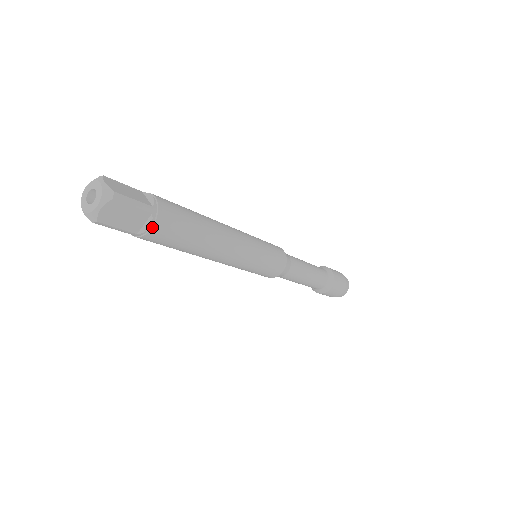
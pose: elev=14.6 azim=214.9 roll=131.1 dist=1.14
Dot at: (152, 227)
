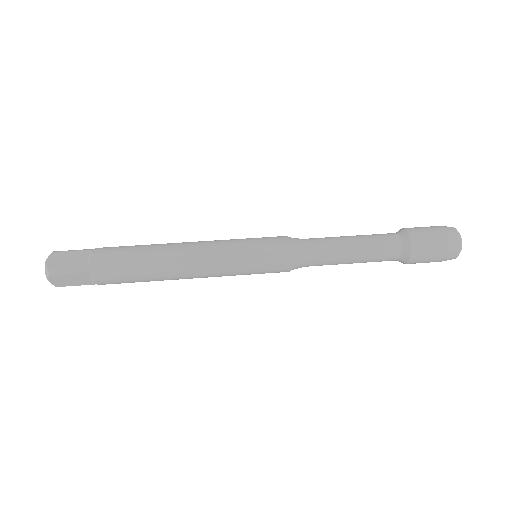
Dot at: occluded
